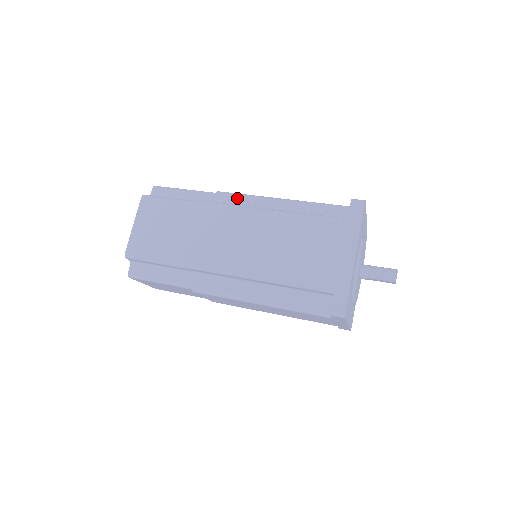
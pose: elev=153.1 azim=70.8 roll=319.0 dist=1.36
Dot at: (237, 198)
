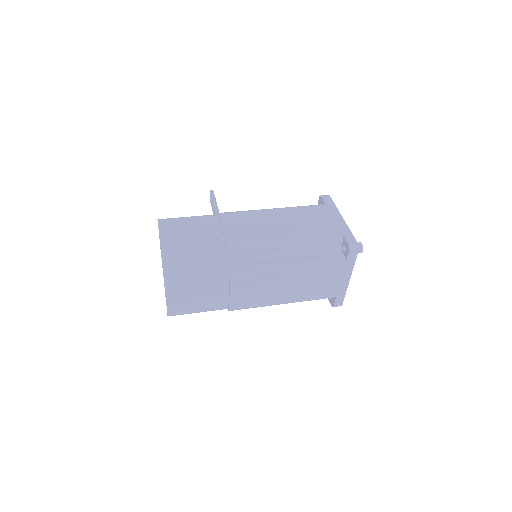
Dot at: (249, 251)
